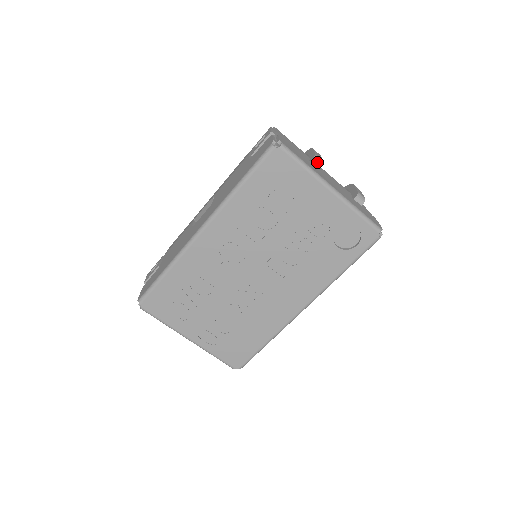
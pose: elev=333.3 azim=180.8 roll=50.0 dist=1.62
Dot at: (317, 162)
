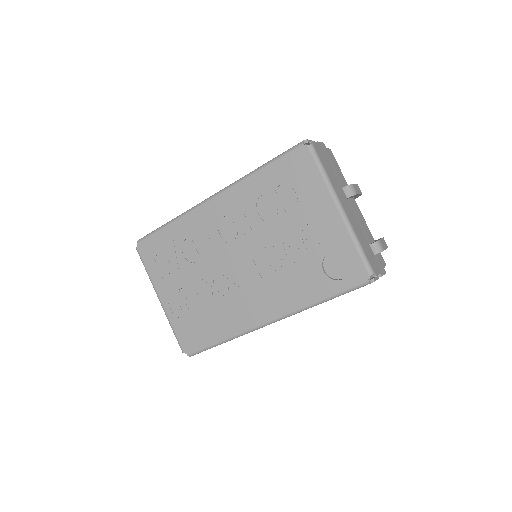
Dot at: (349, 191)
